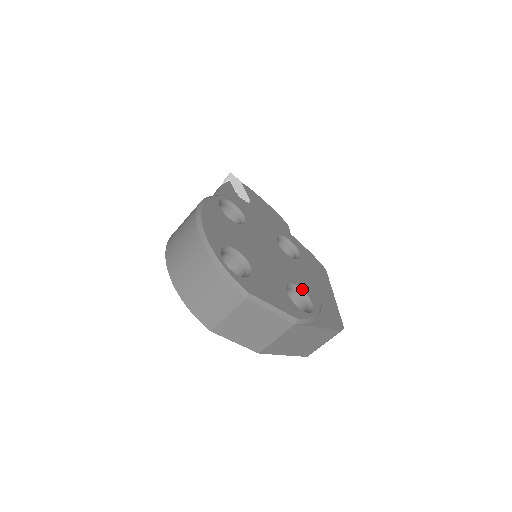
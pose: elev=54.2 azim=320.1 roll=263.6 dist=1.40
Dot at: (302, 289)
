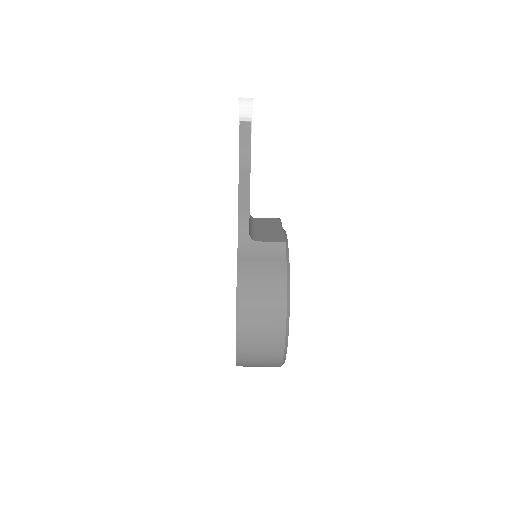
Dot at: occluded
